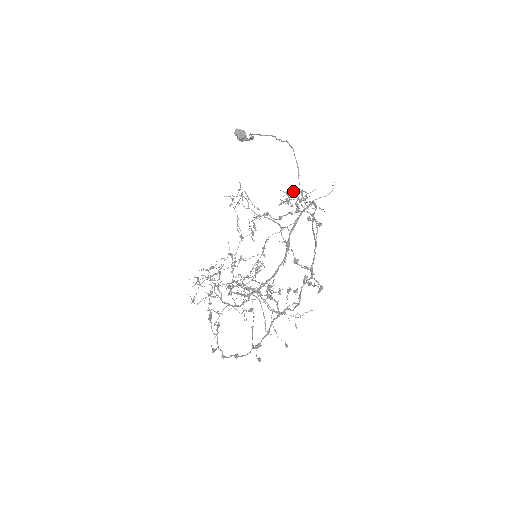
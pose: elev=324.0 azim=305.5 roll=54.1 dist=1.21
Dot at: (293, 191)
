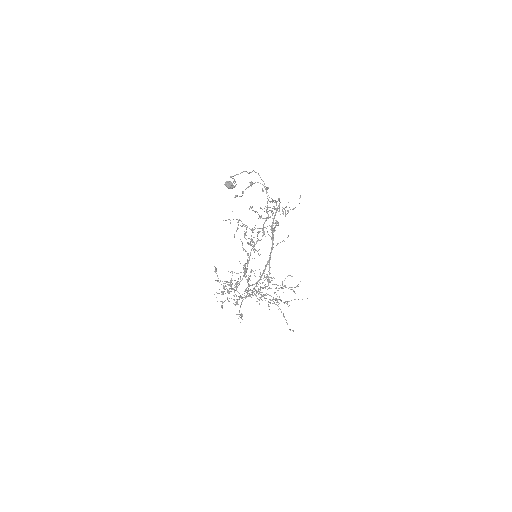
Dot at: occluded
